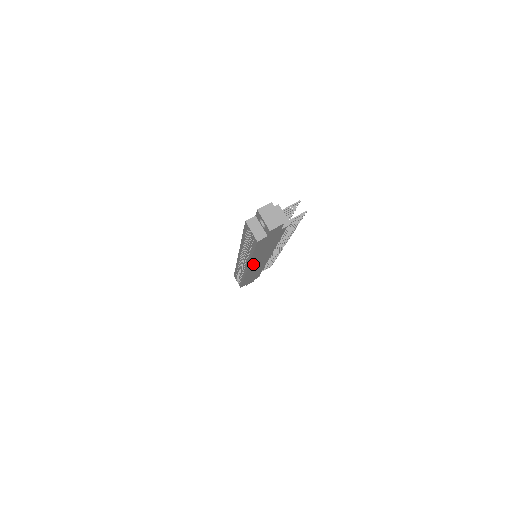
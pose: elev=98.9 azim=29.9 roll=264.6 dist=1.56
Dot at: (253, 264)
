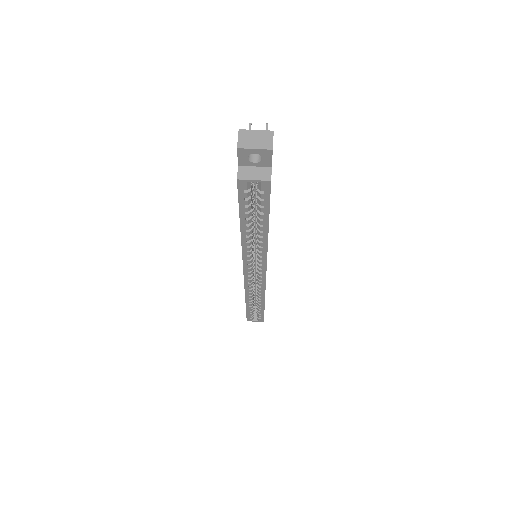
Dot at: occluded
